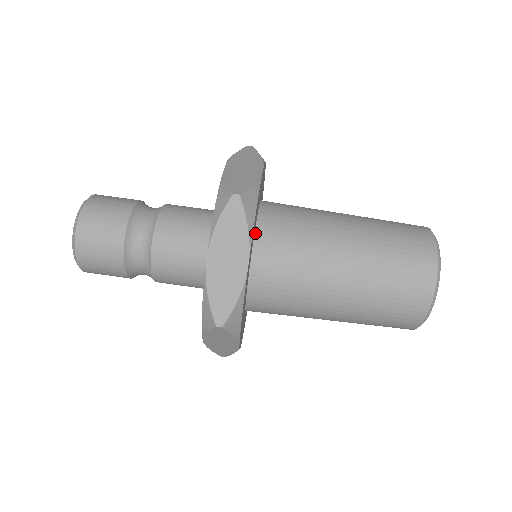
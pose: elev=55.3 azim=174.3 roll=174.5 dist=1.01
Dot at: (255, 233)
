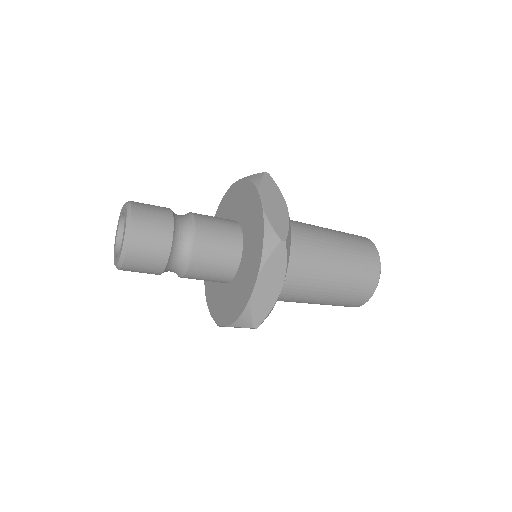
Dot at: occluded
